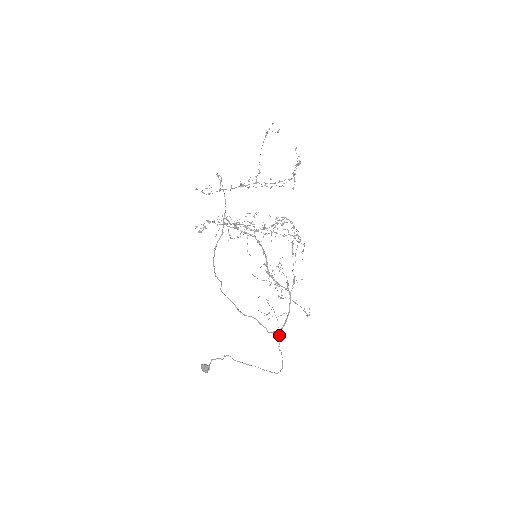
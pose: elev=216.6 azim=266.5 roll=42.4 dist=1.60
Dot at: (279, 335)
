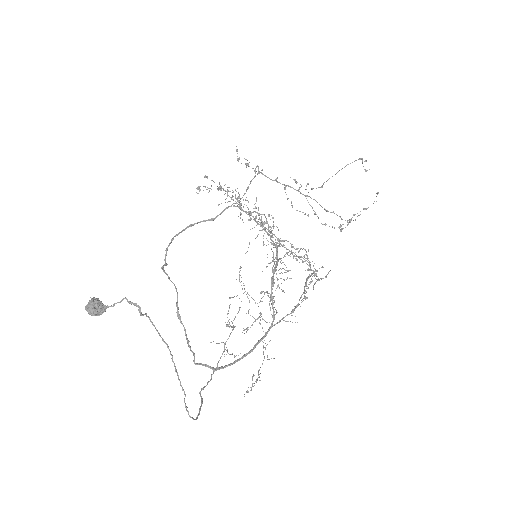
Dot at: (212, 374)
